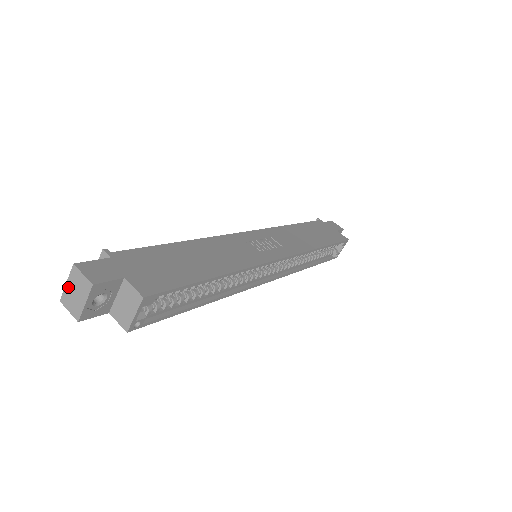
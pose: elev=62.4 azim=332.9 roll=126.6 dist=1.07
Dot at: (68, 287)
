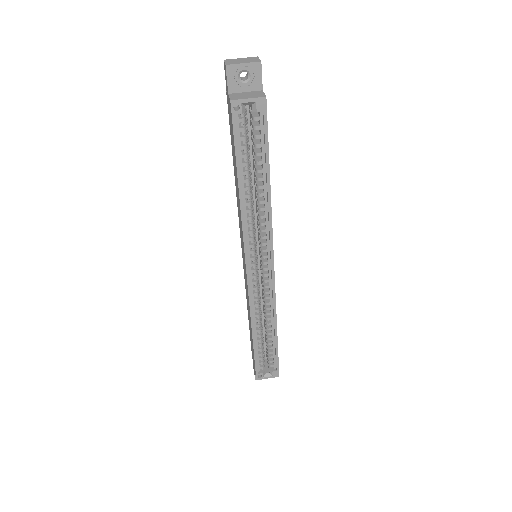
Dot at: (240, 59)
